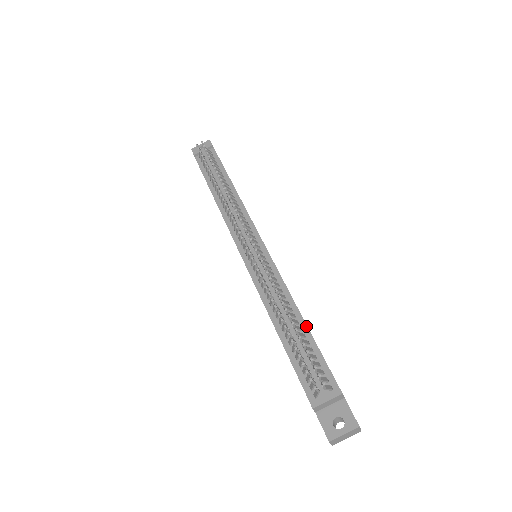
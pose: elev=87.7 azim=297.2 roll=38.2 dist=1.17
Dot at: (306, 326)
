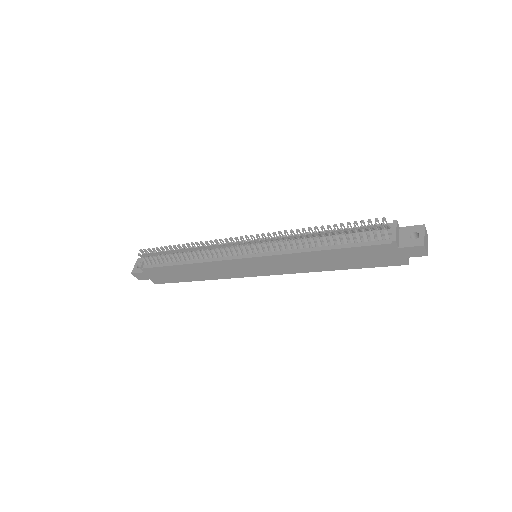
Dot at: occluded
